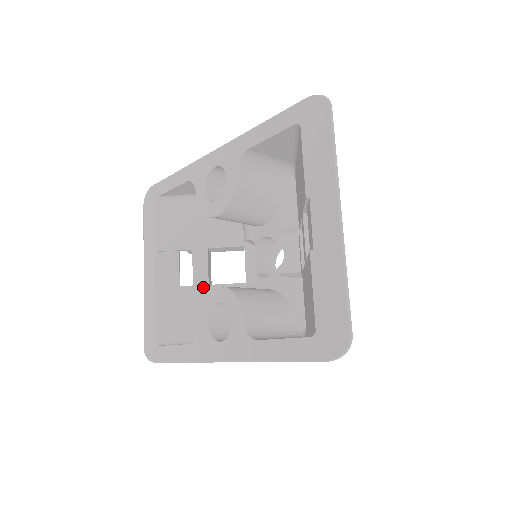
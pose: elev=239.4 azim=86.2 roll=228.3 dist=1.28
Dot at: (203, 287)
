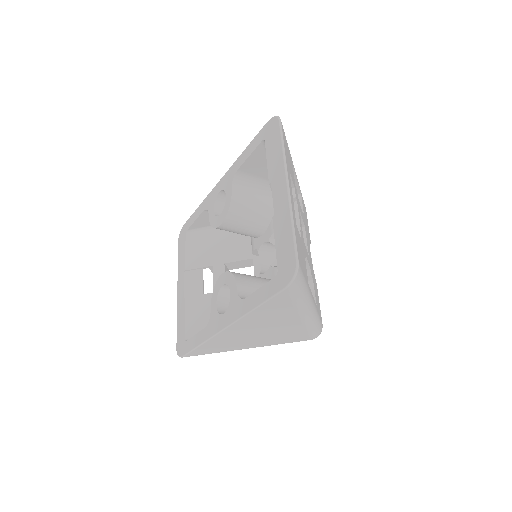
Dot at: occluded
